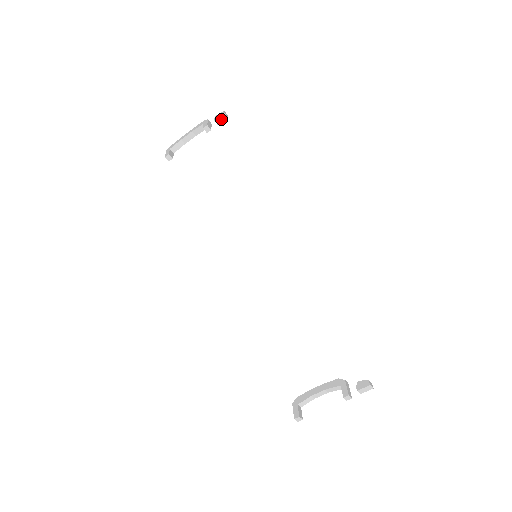
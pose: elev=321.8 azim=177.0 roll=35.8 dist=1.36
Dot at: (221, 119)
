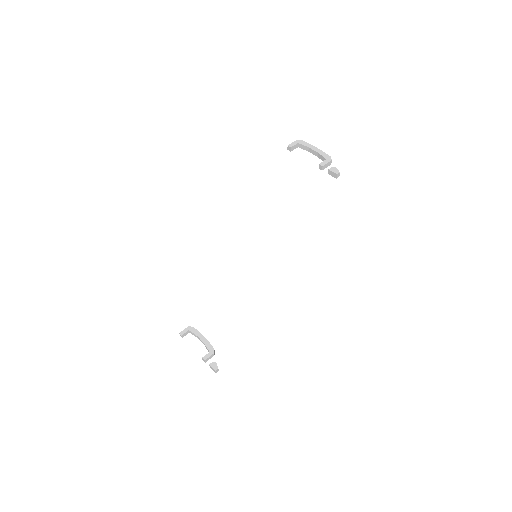
Dot at: (332, 174)
